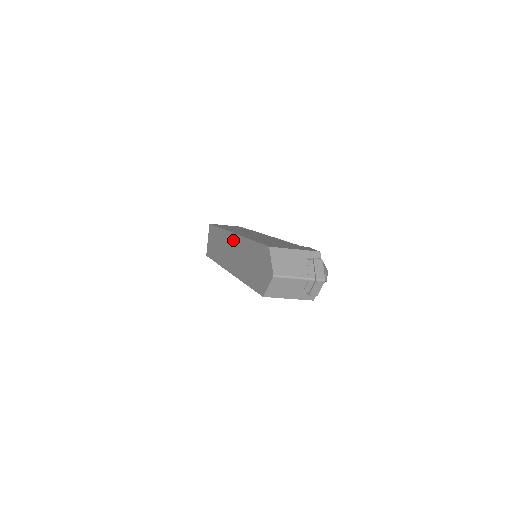
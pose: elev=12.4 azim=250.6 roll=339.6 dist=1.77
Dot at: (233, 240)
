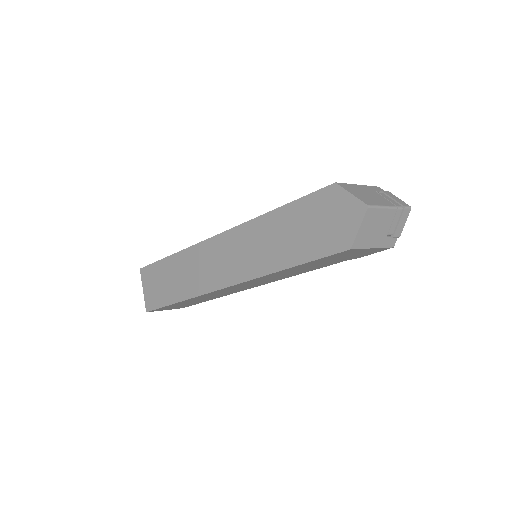
Dot at: (223, 242)
